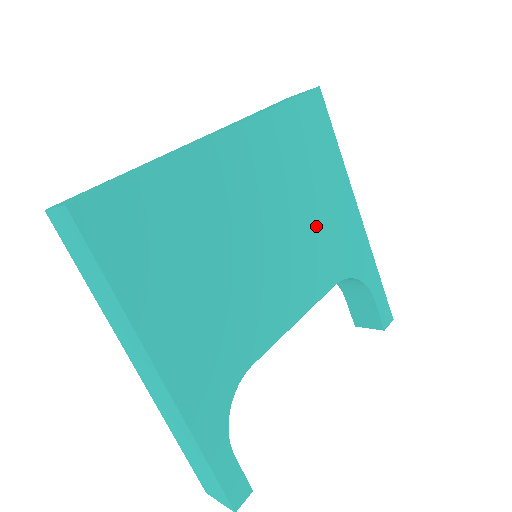
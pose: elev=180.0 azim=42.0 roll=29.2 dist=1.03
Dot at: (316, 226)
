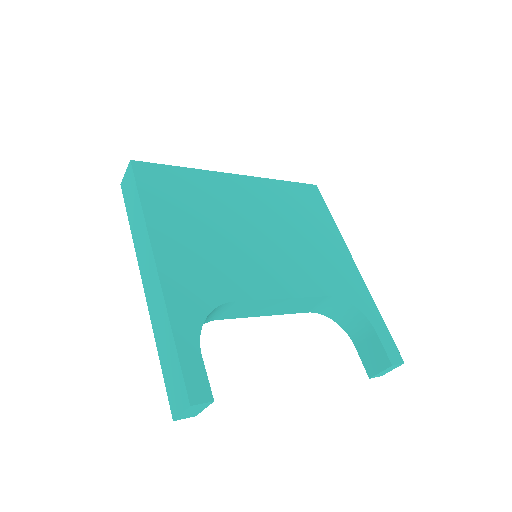
Dot at: (309, 250)
